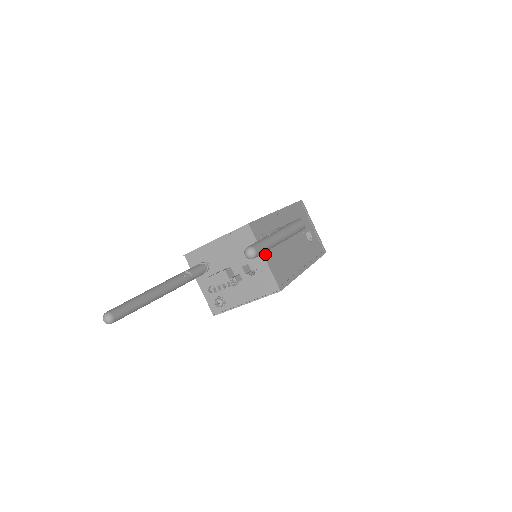
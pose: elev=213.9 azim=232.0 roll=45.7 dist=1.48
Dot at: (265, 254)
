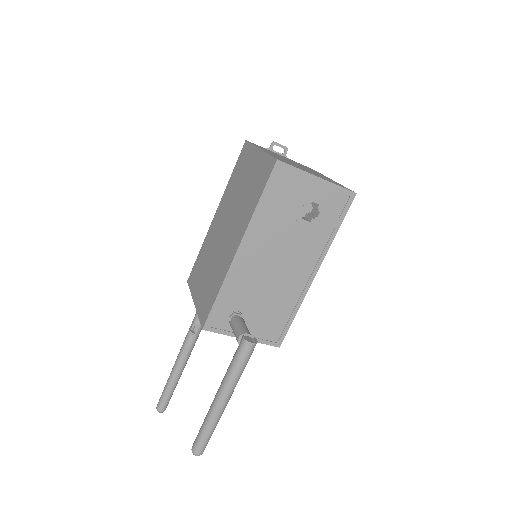
Dot at: occluded
